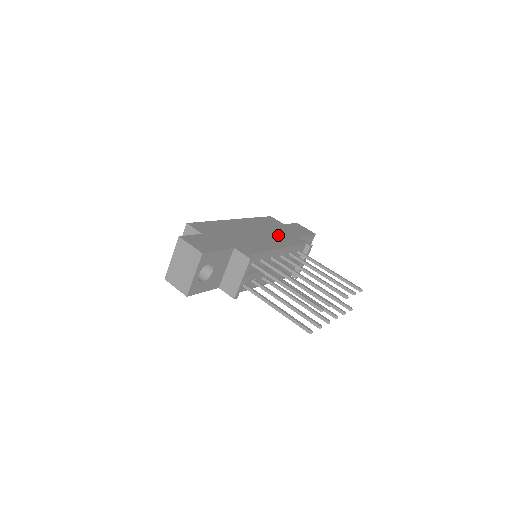
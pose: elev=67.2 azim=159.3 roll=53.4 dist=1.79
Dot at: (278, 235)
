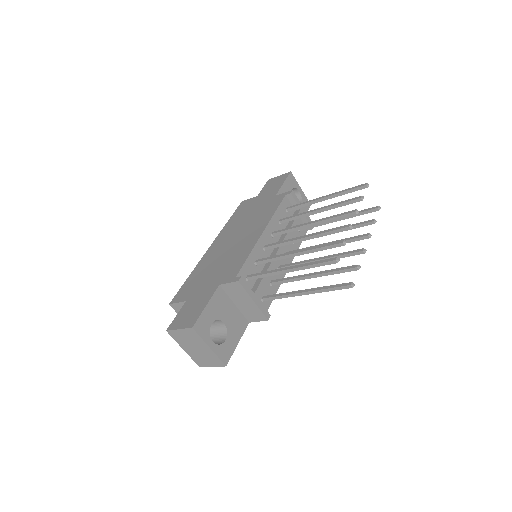
Dot at: (255, 217)
